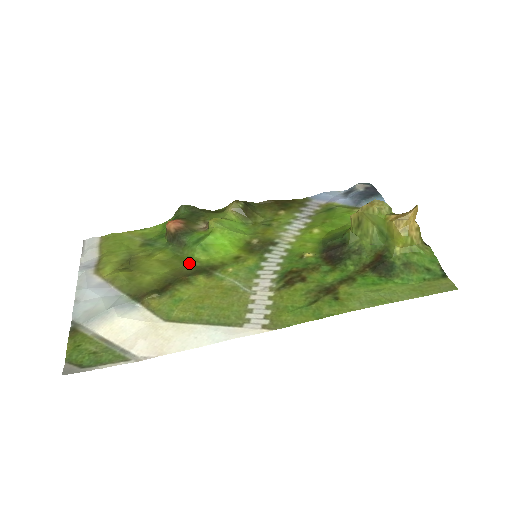
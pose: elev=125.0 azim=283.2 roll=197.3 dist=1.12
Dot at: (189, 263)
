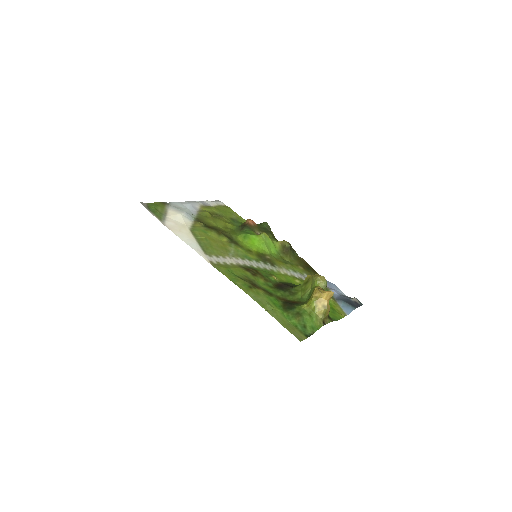
Dot at: (232, 234)
